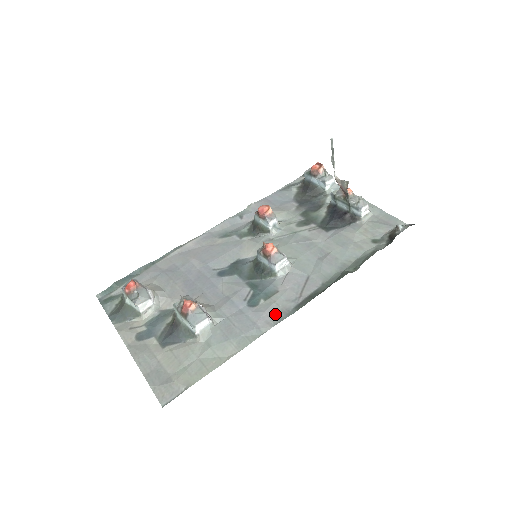
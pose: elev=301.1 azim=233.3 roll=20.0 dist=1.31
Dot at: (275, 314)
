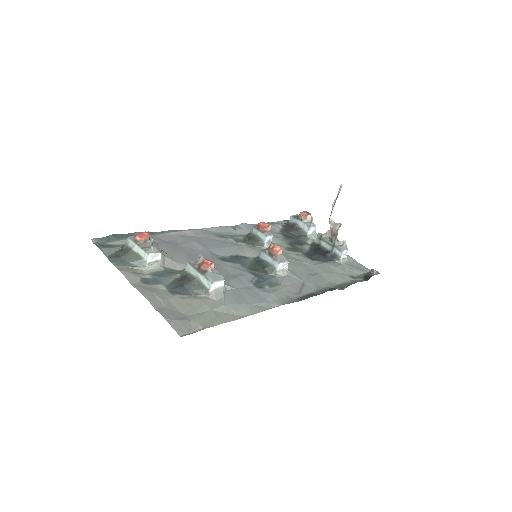
Dot at: (281, 298)
